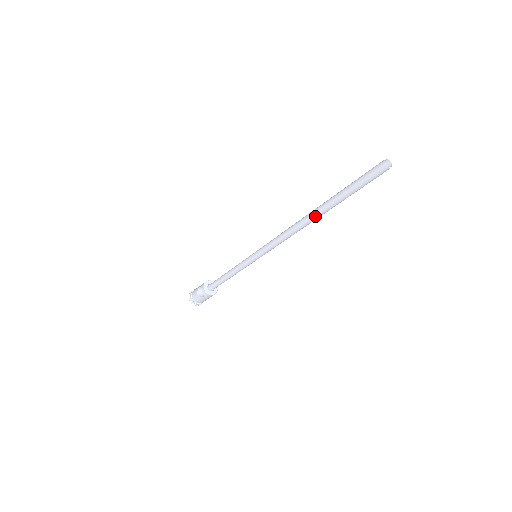
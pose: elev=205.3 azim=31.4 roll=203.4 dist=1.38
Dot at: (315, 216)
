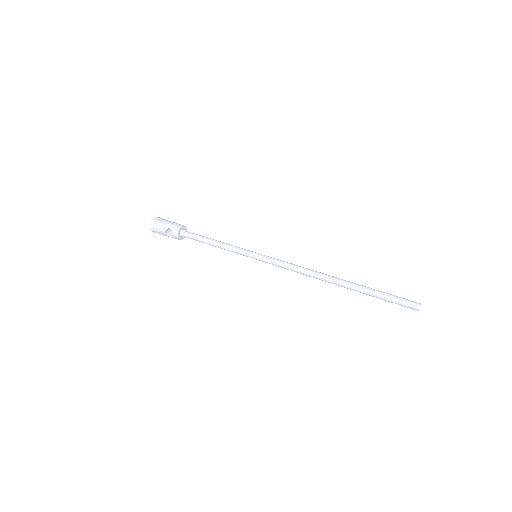
Dot at: (338, 285)
